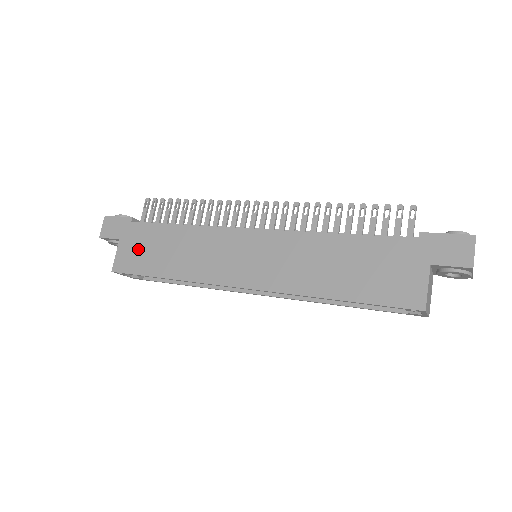
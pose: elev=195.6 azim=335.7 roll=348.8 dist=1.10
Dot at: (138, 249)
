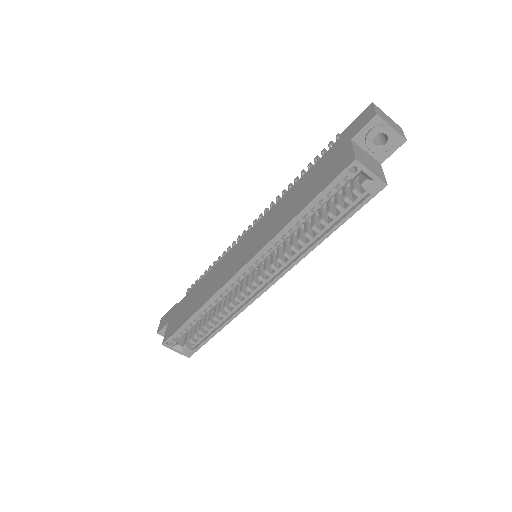
Dot at: (179, 315)
